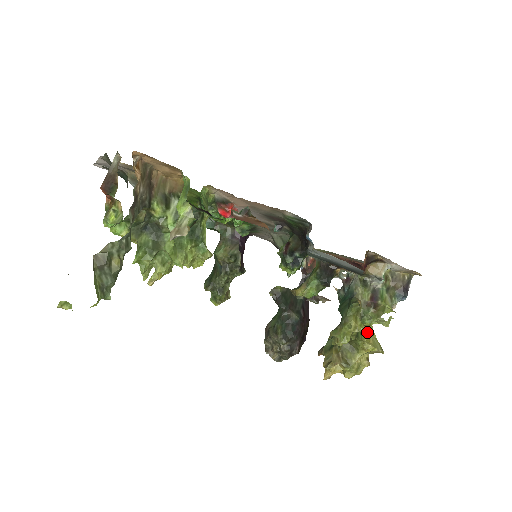
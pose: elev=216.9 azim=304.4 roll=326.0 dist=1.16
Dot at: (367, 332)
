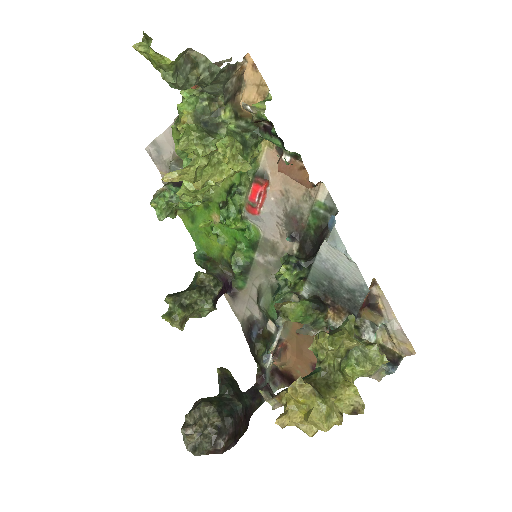
Dot at: (348, 380)
